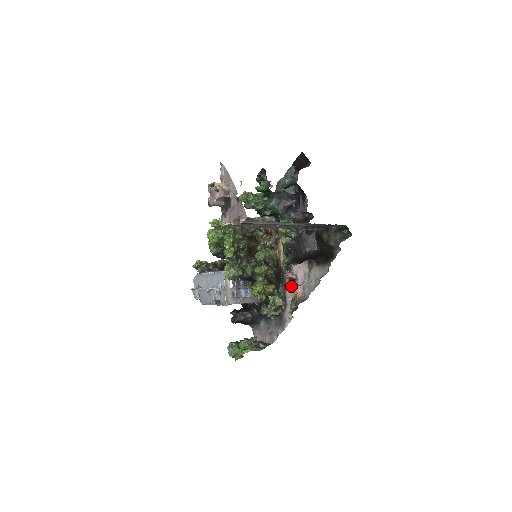
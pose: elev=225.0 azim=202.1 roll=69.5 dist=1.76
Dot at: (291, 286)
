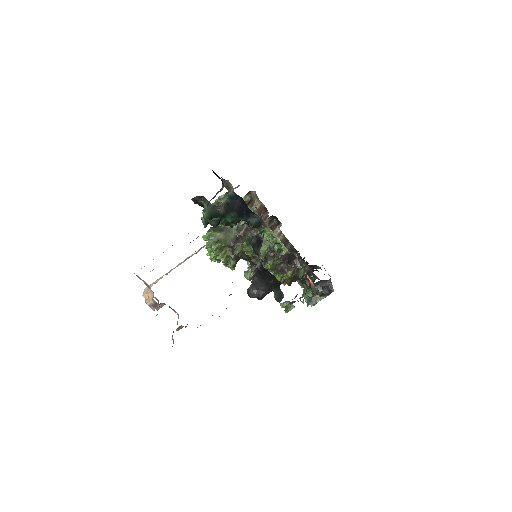
Dot at: occluded
